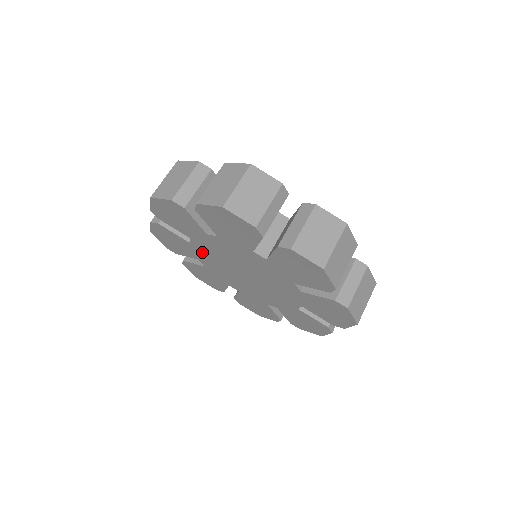
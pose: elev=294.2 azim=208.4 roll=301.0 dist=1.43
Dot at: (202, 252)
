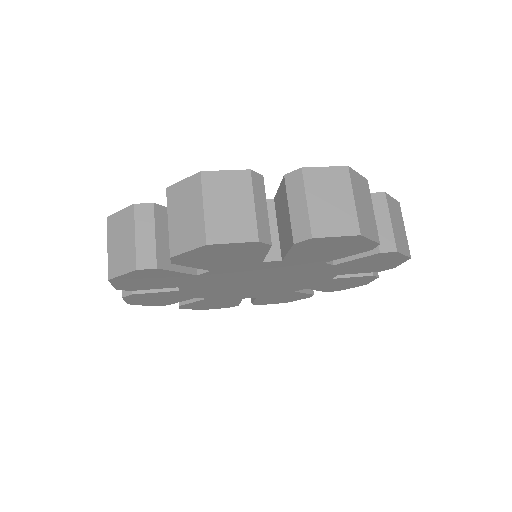
Dot at: (223, 296)
